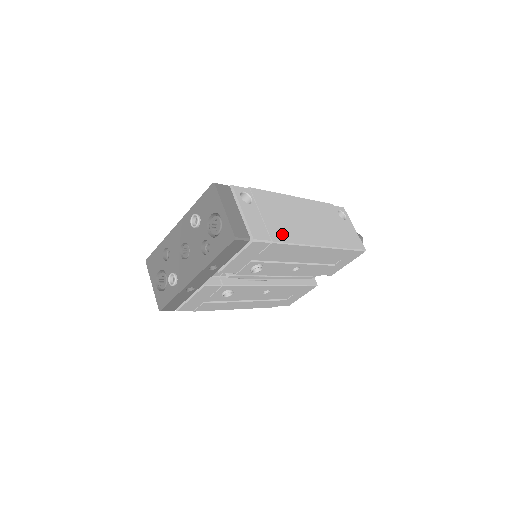
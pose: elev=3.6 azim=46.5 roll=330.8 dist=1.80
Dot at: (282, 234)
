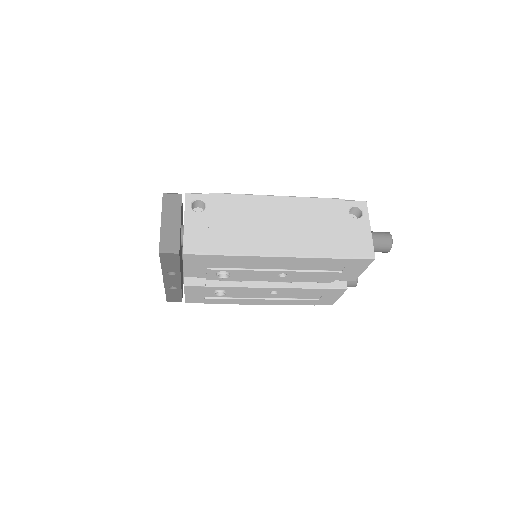
Dot at: (228, 244)
